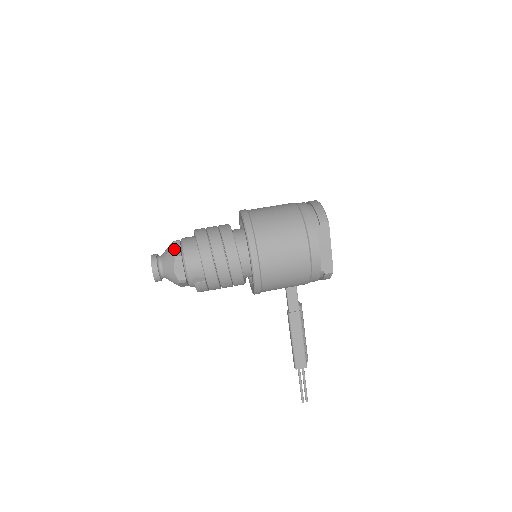
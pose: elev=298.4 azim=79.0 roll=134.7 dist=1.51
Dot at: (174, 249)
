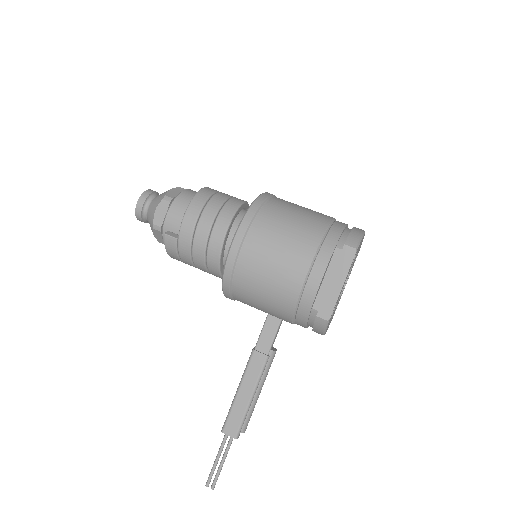
Dot at: (173, 191)
